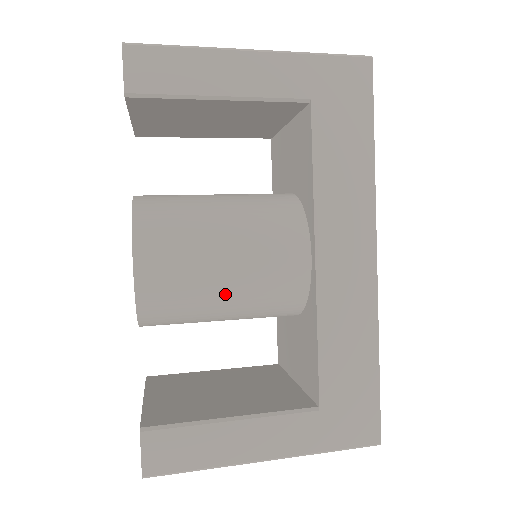
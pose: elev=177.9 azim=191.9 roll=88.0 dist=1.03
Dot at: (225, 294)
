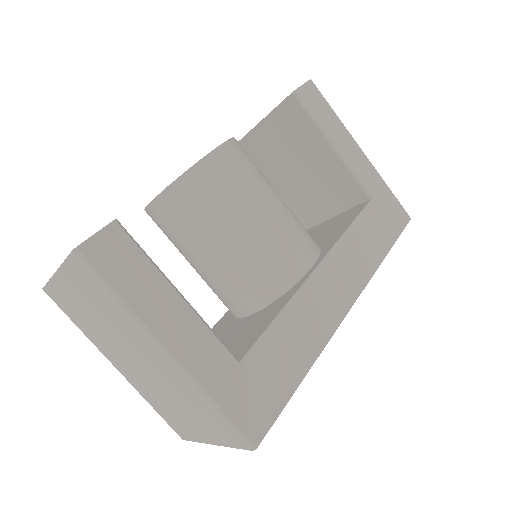
Dot at: (244, 228)
